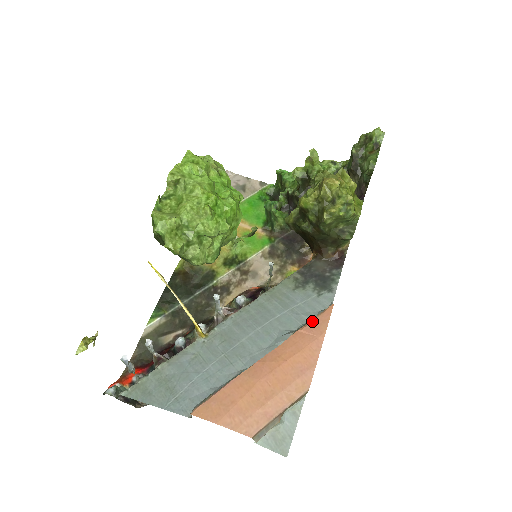
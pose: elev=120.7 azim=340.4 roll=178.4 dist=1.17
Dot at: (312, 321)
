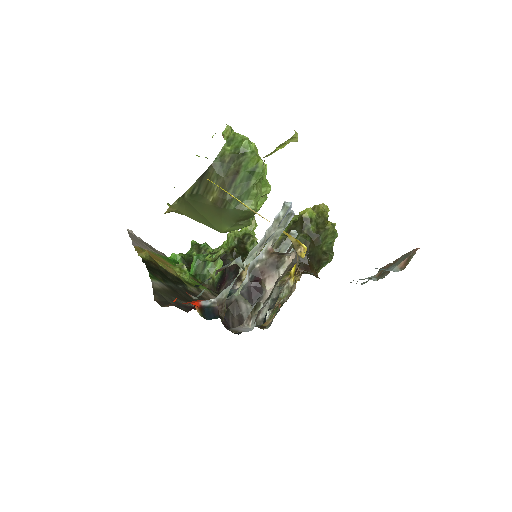
Dot at: occluded
